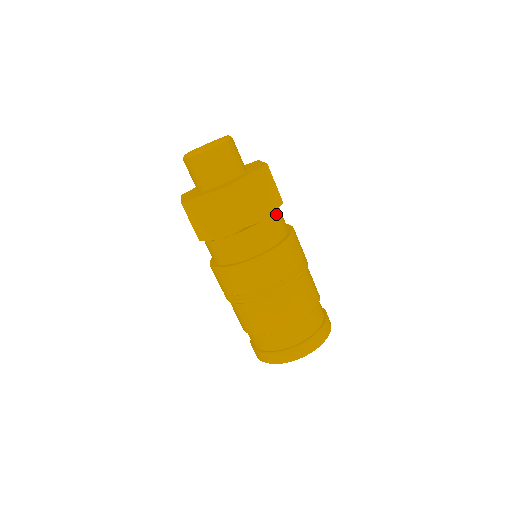
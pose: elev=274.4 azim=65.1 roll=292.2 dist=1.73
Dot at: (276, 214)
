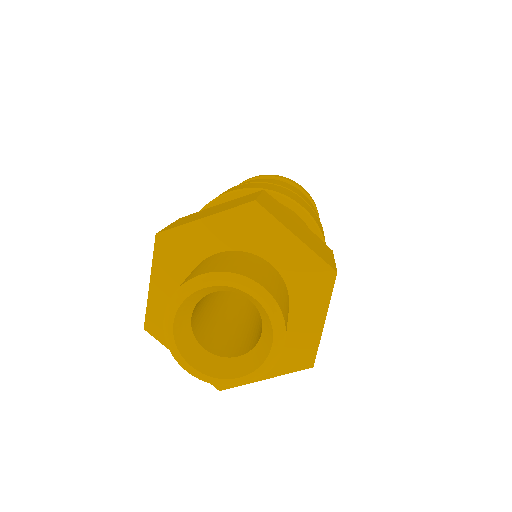
Dot at: occluded
